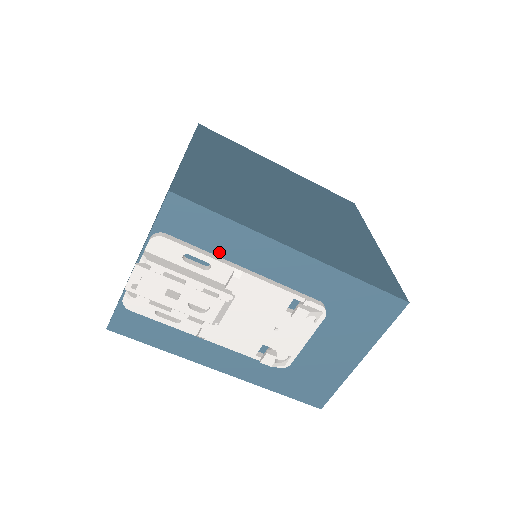
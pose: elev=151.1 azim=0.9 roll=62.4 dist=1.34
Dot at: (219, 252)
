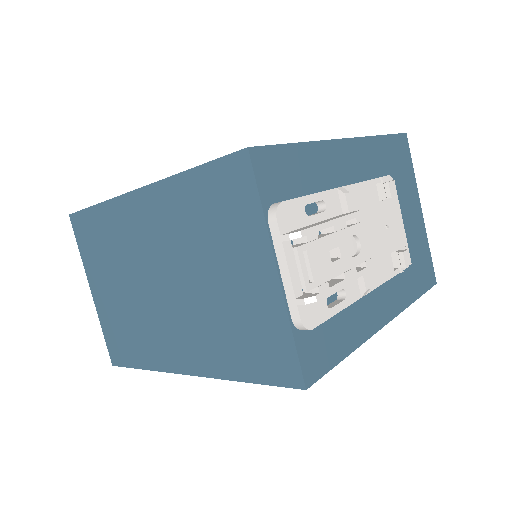
Dot at: (314, 187)
